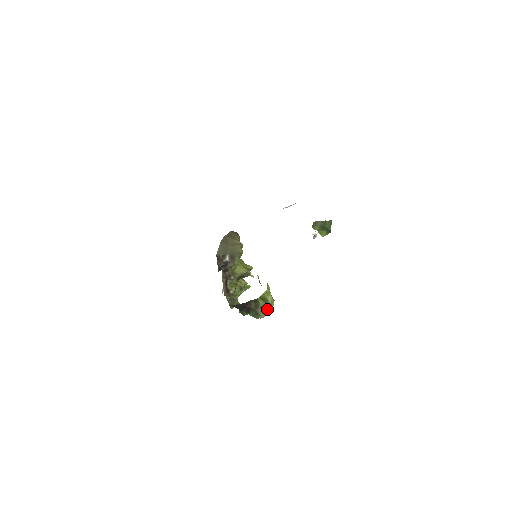
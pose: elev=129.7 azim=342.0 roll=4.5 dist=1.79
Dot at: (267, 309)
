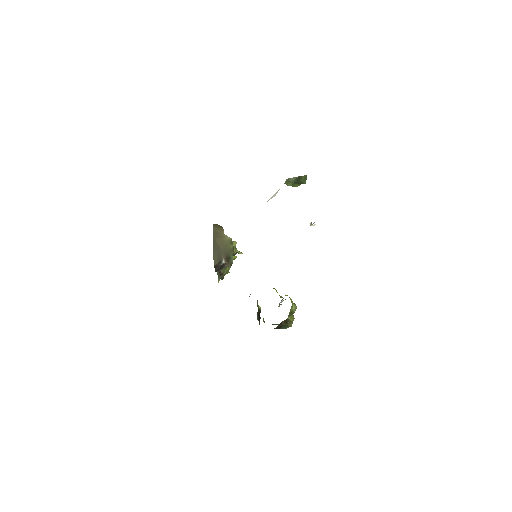
Dot at: (293, 317)
